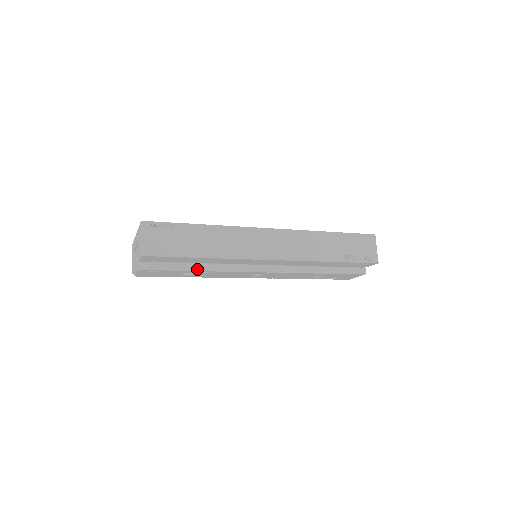
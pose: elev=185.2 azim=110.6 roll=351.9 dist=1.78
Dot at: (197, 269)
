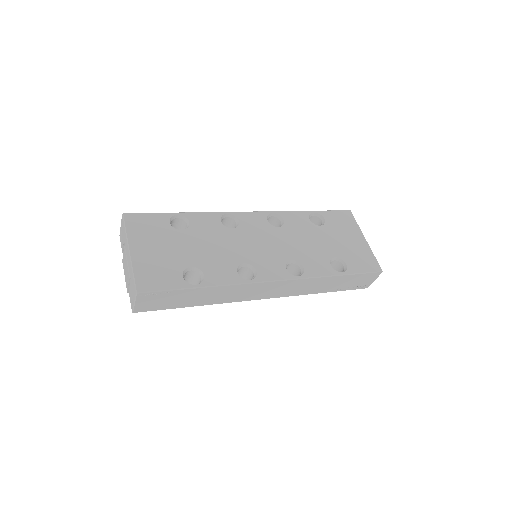
Dot at: occluded
